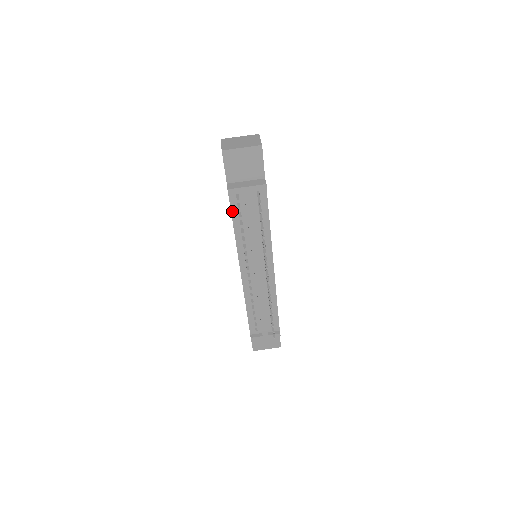
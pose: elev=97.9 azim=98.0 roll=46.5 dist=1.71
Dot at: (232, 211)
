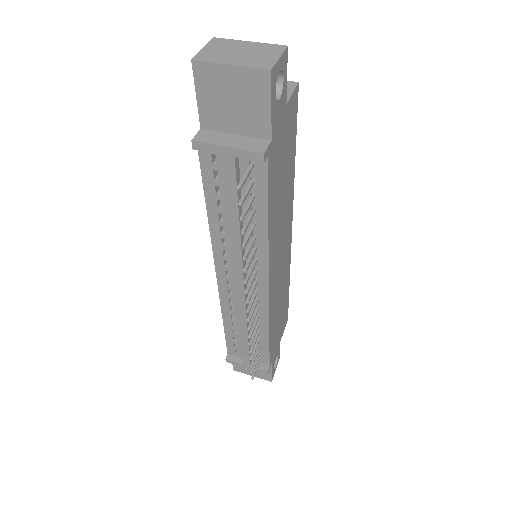
Dot at: (204, 180)
